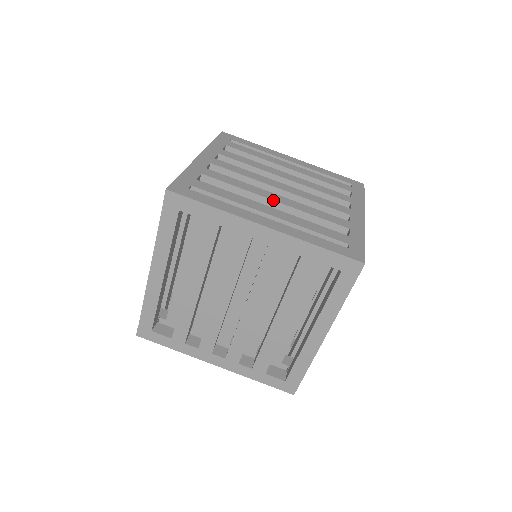
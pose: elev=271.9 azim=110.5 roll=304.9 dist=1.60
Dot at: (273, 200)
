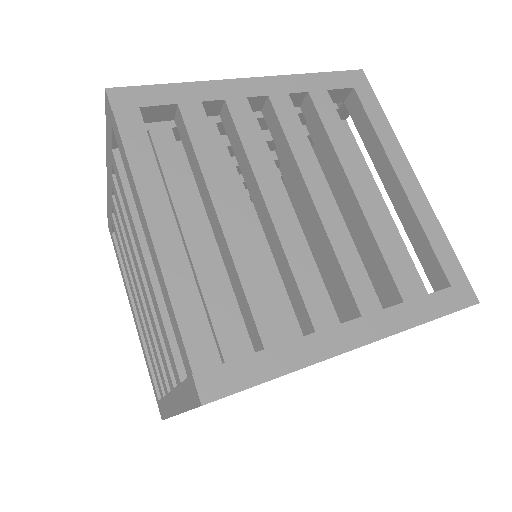
Dot at: occluded
